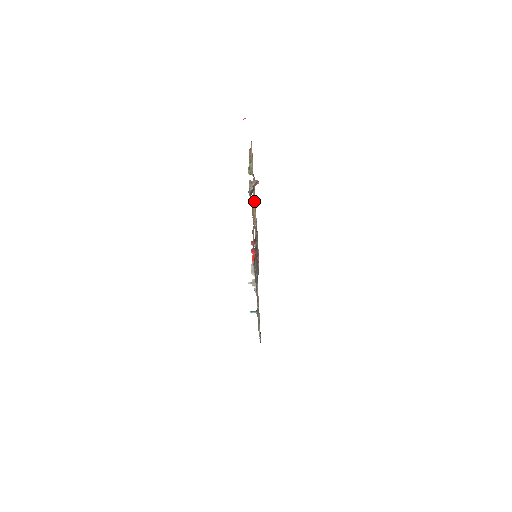
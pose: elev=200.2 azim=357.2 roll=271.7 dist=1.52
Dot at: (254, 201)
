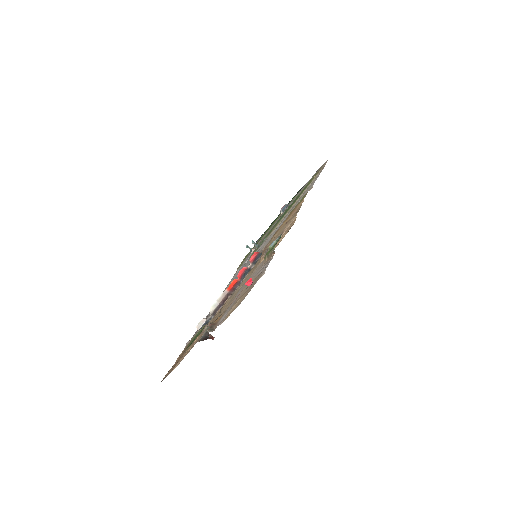
Dot at: occluded
